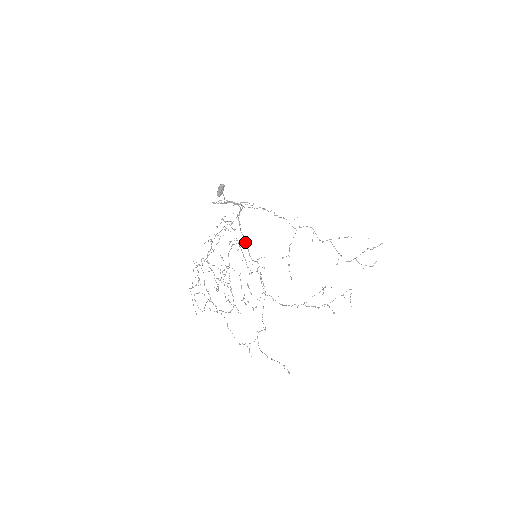
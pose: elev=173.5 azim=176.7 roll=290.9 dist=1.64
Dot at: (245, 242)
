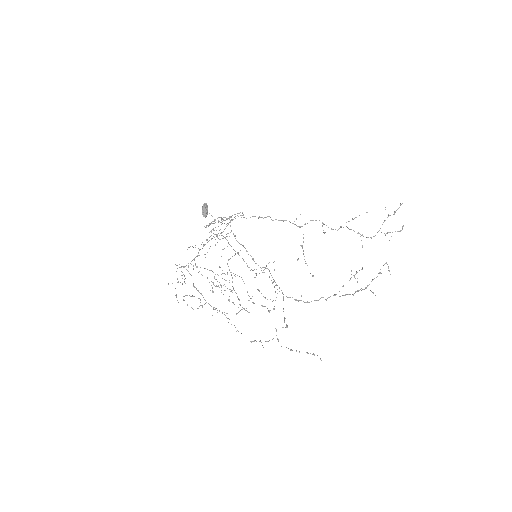
Dot at: (246, 251)
